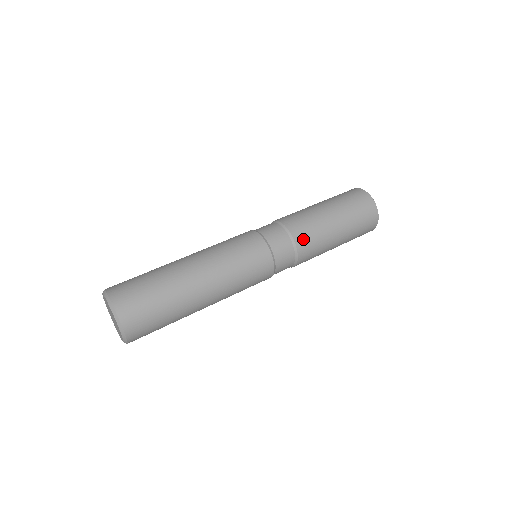
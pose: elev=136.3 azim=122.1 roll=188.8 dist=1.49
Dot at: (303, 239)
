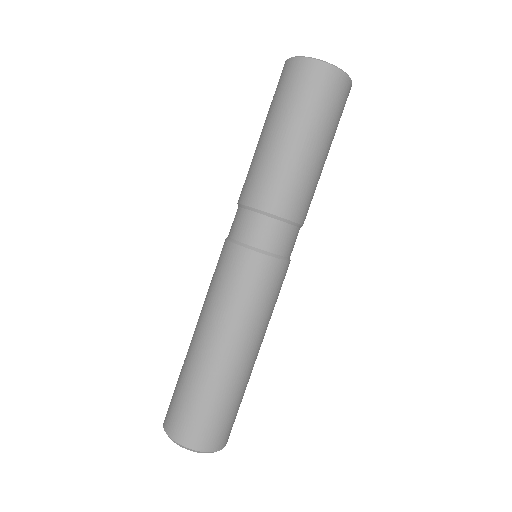
Dot at: (274, 200)
